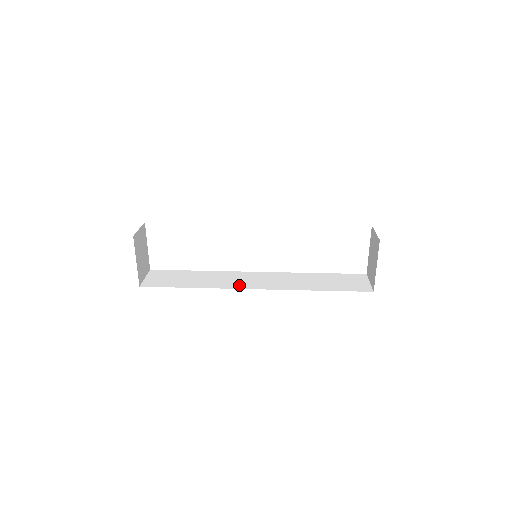
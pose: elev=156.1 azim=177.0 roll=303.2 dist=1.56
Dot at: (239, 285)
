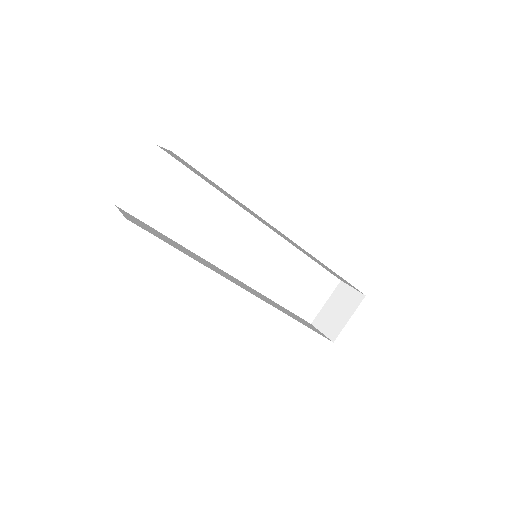
Dot at: (230, 279)
